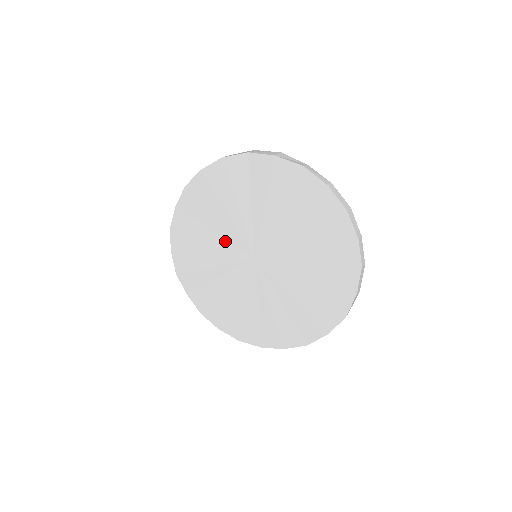
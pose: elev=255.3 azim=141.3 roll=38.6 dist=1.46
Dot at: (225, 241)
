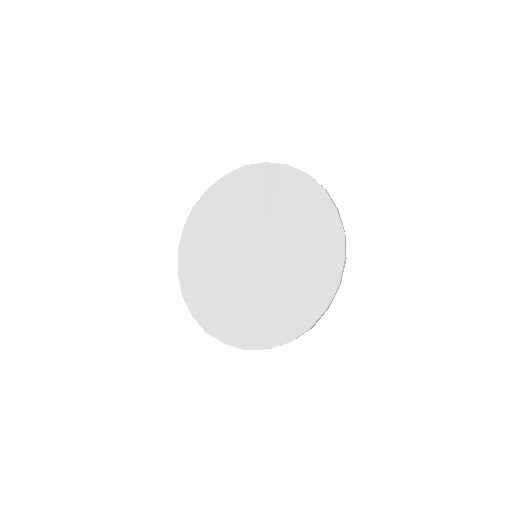
Dot at: (227, 263)
